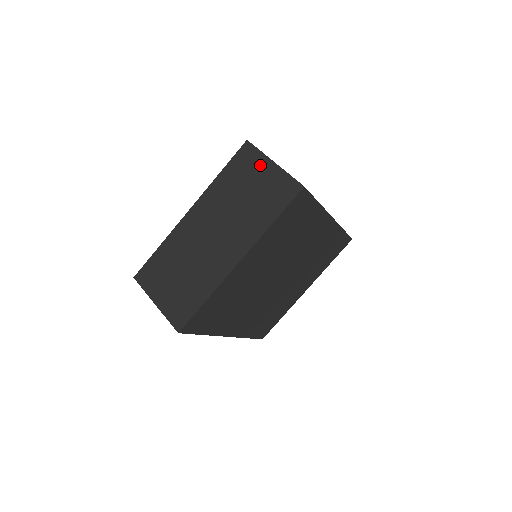
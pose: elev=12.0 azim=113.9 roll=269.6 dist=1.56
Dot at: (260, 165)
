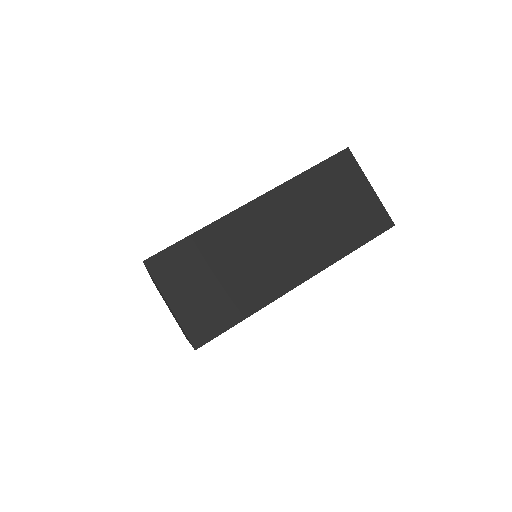
Dot at: occluded
